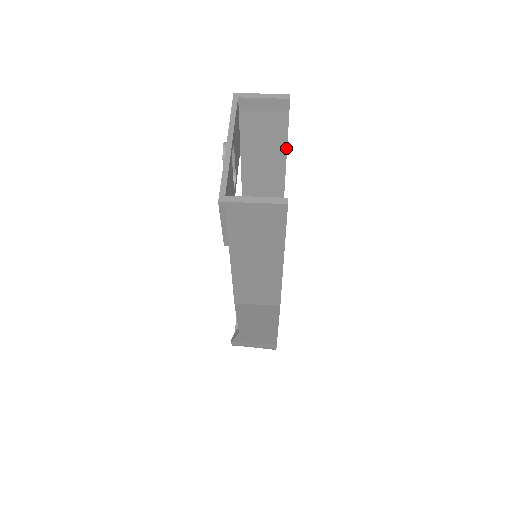
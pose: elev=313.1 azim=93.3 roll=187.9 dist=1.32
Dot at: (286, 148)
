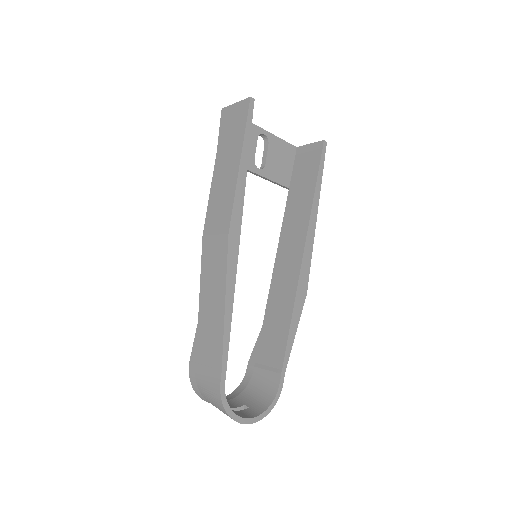
Dot at: (316, 180)
